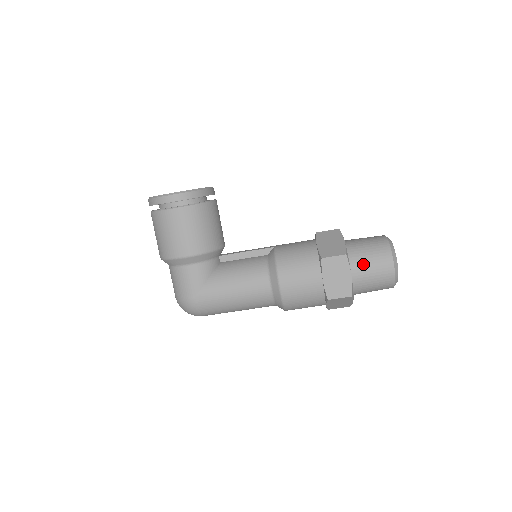
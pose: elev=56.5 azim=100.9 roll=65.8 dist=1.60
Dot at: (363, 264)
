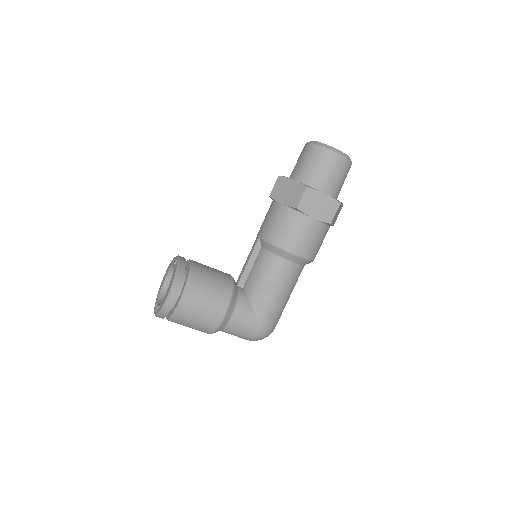
Dot at: (321, 178)
